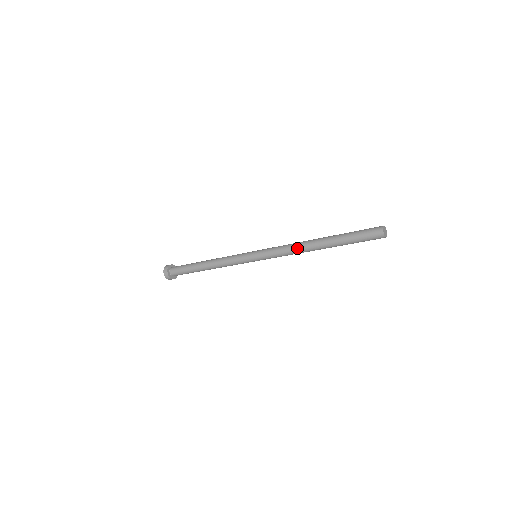
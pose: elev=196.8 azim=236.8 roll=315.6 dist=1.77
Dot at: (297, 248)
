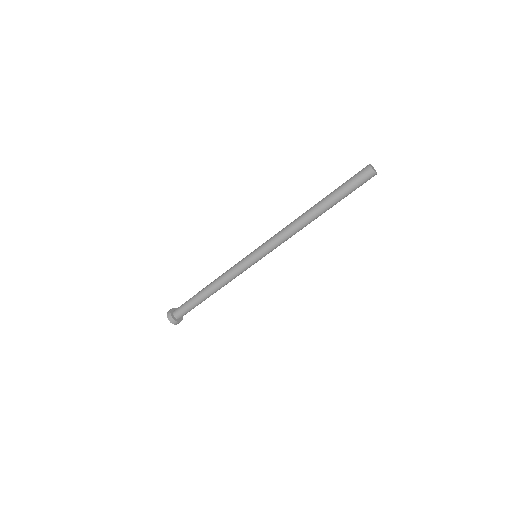
Dot at: (295, 227)
